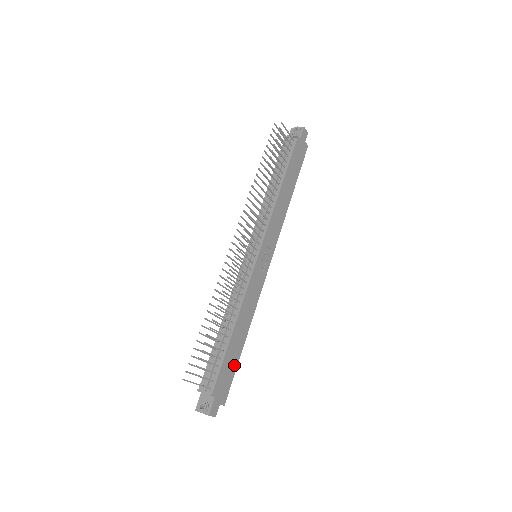
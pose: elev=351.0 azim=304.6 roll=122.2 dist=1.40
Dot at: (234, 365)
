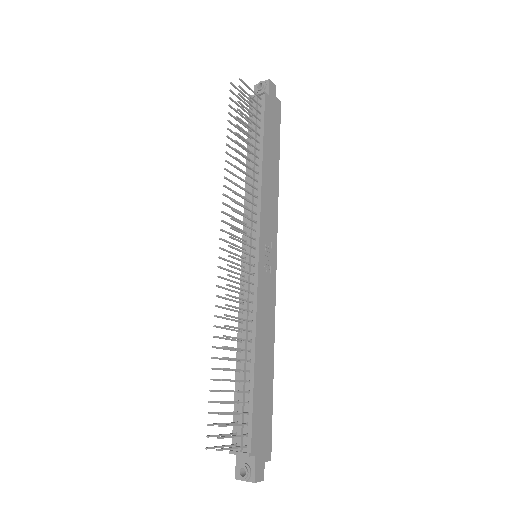
Dot at: (268, 404)
